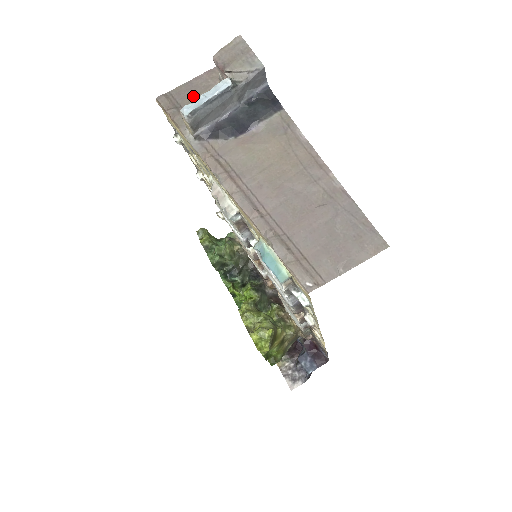
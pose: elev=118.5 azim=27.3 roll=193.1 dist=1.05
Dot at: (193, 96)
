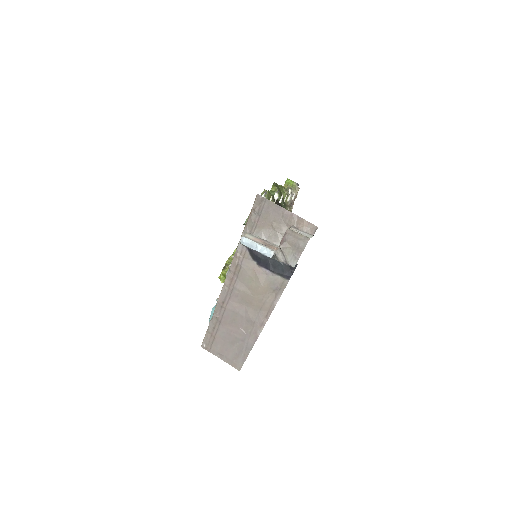
Dot at: (271, 218)
